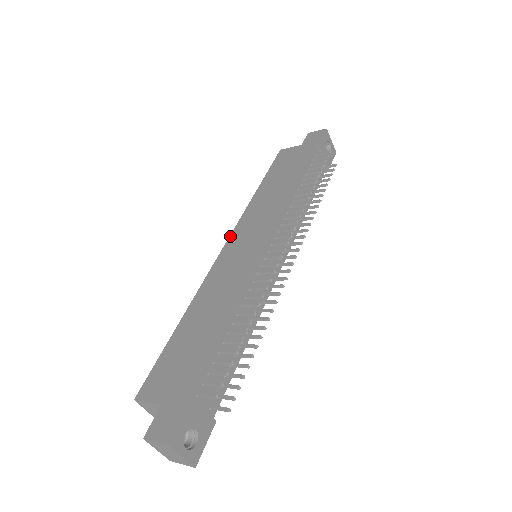
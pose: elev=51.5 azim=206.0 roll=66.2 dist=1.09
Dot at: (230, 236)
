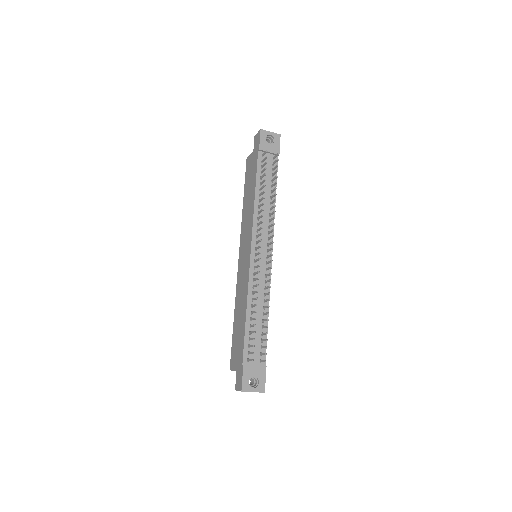
Dot at: (239, 250)
